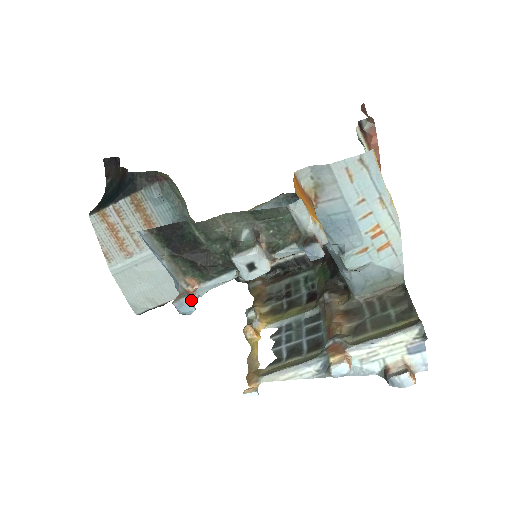
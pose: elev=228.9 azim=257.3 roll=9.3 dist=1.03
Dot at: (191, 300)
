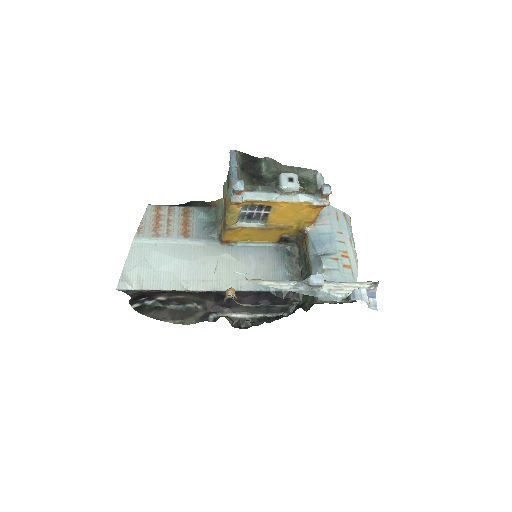
Dot at: (243, 186)
